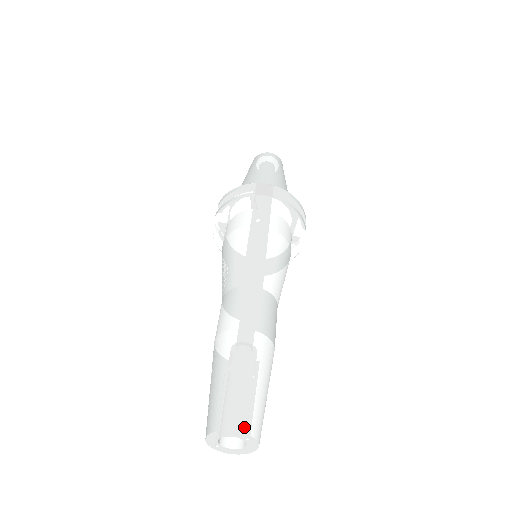
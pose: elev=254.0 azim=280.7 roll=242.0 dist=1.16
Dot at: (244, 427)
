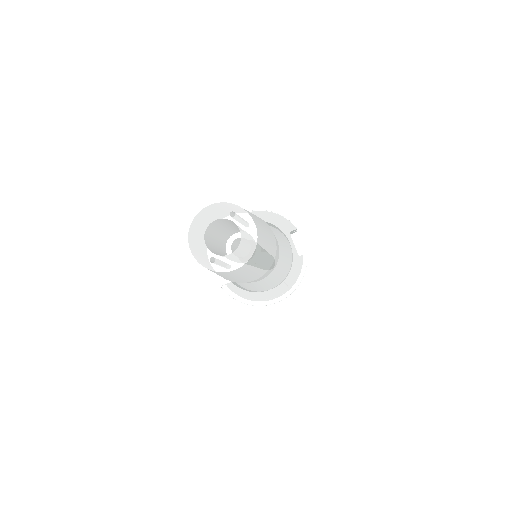
Dot at: (221, 203)
